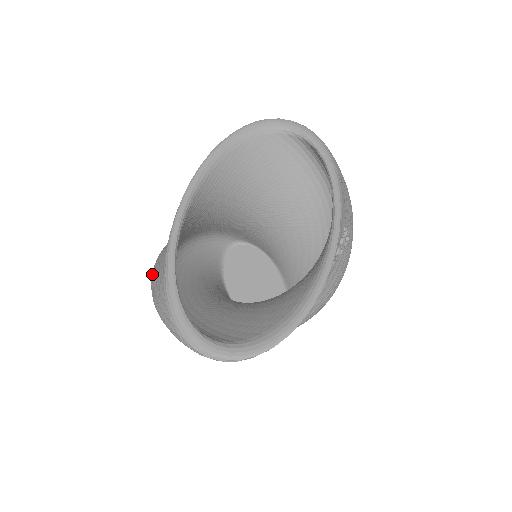
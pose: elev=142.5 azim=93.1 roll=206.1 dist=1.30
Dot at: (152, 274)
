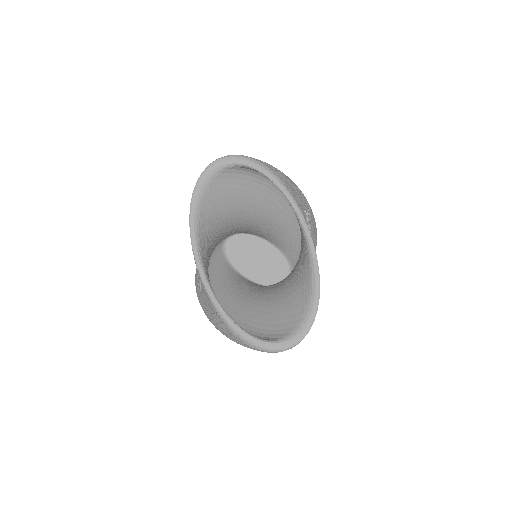
Dot at: occluded
